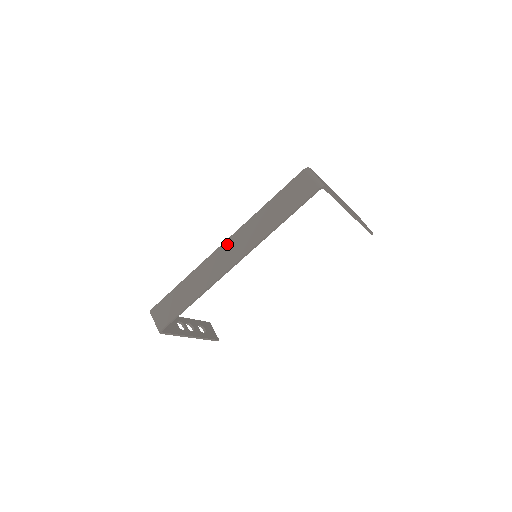
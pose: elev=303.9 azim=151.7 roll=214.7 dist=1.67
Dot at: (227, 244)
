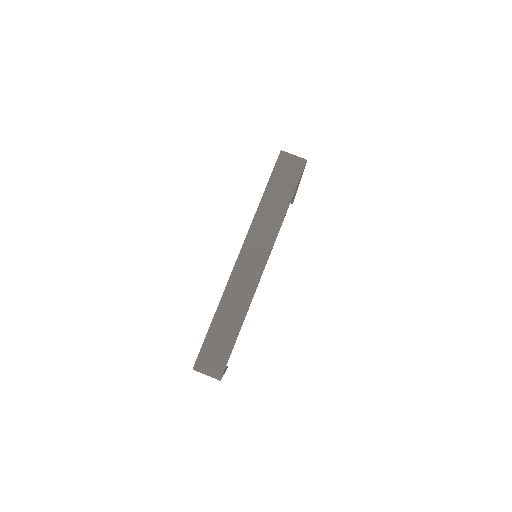
Dot at: (244, 253)
